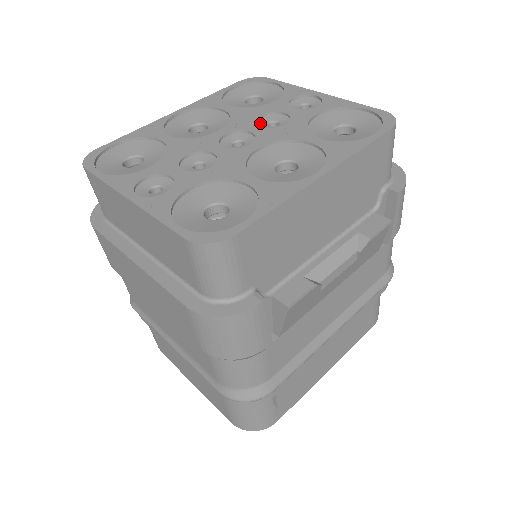
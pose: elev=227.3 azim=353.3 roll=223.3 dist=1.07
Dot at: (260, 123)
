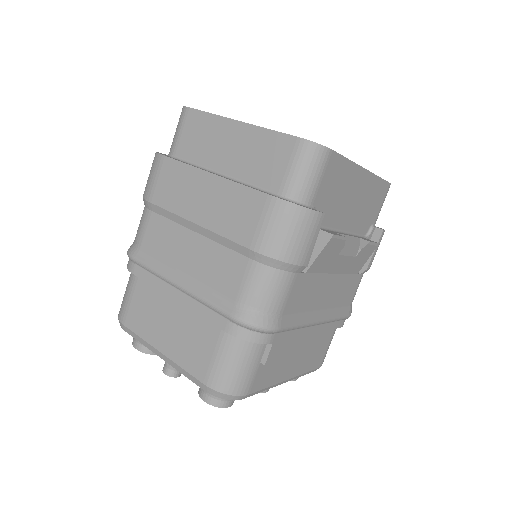
Dot at: occluded
